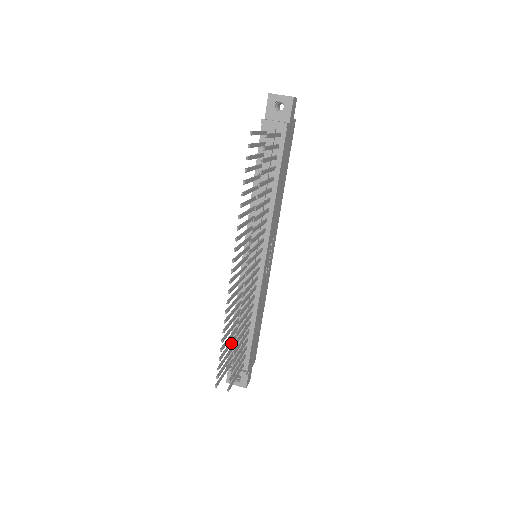
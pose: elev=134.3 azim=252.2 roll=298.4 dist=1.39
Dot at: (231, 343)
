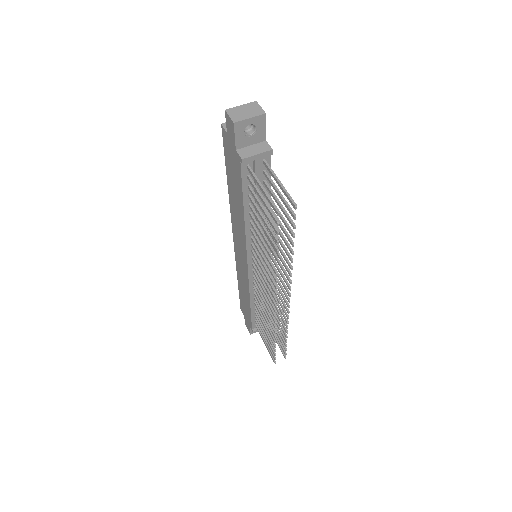
Dot at: (262, 324)
